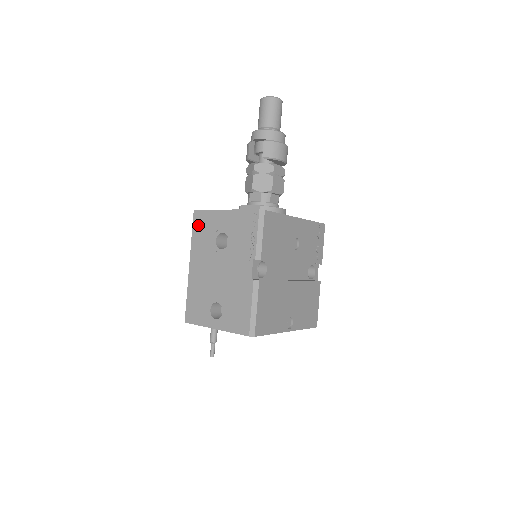
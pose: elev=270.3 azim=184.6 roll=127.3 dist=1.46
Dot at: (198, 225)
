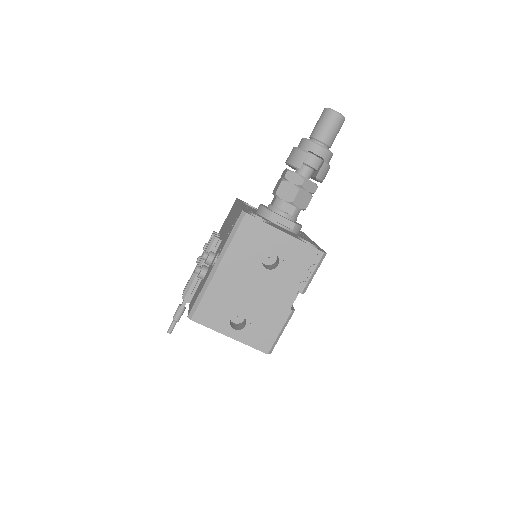
Dot at: (246, 232)
